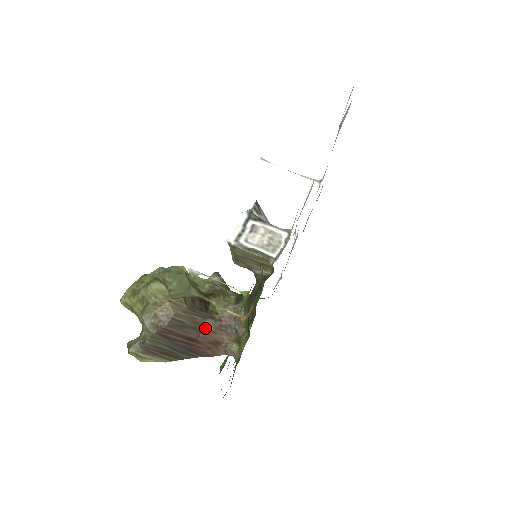
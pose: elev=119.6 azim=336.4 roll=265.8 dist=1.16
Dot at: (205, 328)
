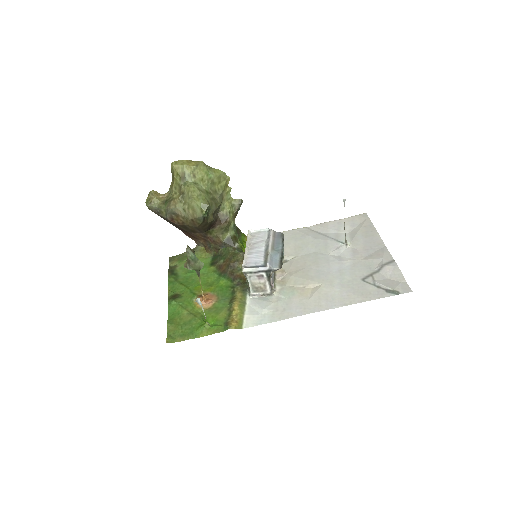
Dot at: (197, 233)
